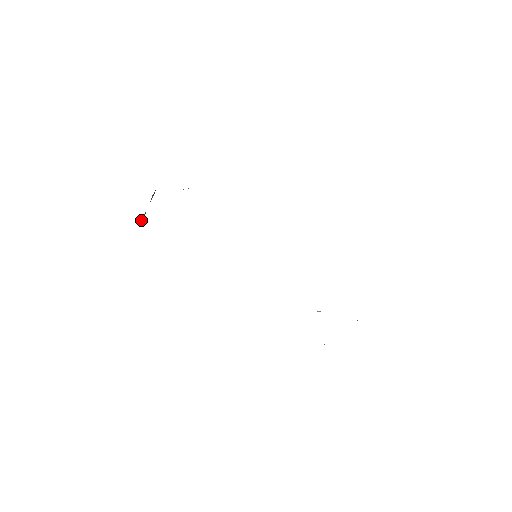
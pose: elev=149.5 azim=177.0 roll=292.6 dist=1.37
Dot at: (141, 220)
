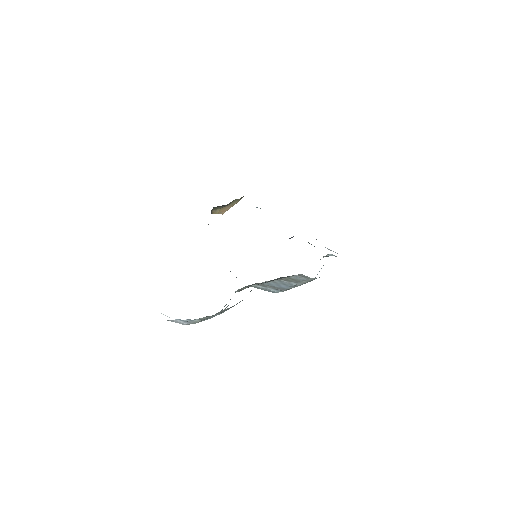
Dot at: (215, 210)
